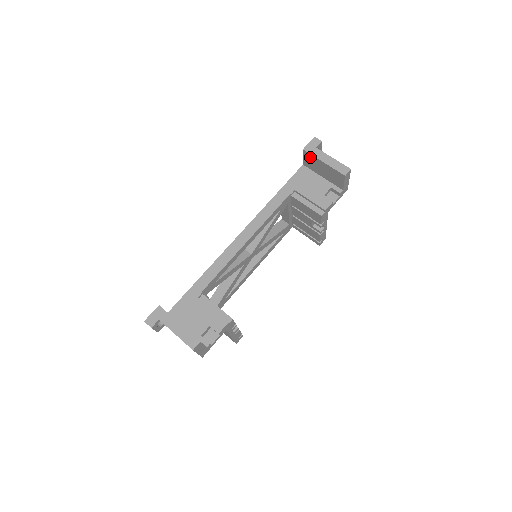
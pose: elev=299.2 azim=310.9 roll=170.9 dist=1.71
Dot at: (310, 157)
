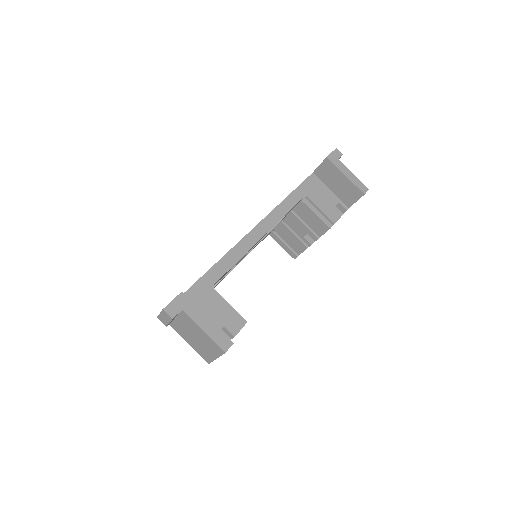
Dot at: (330, 167)
